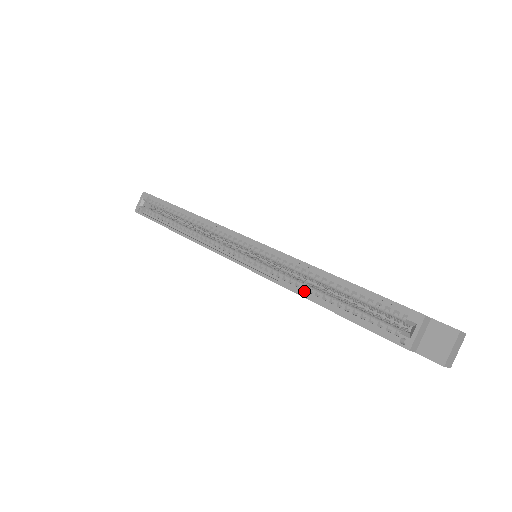
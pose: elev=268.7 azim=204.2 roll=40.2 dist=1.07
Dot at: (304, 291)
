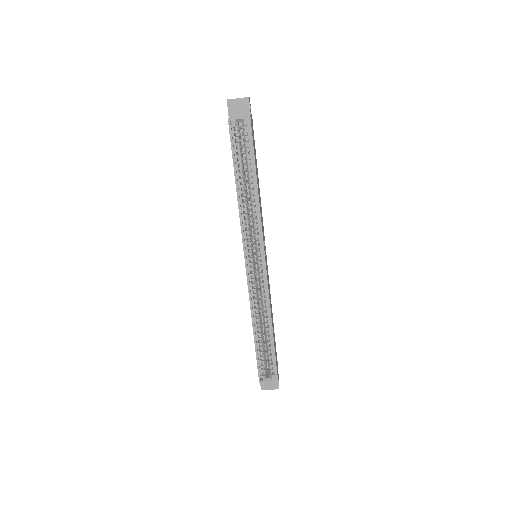
Dot at: (255, 319)
